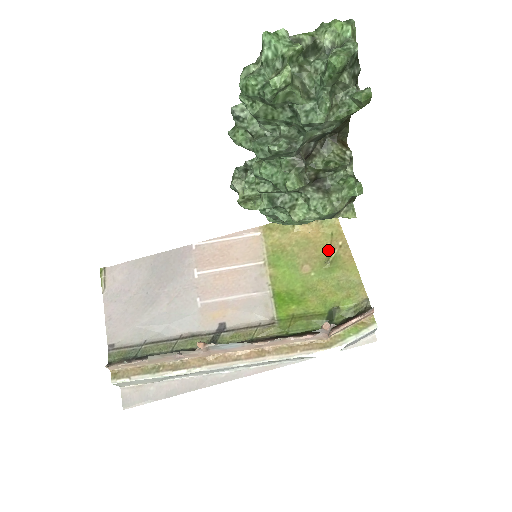
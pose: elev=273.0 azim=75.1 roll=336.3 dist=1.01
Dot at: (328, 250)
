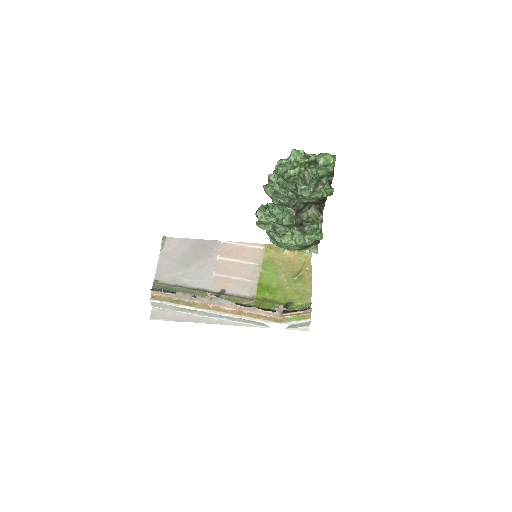
Dot at: (299, 270)
